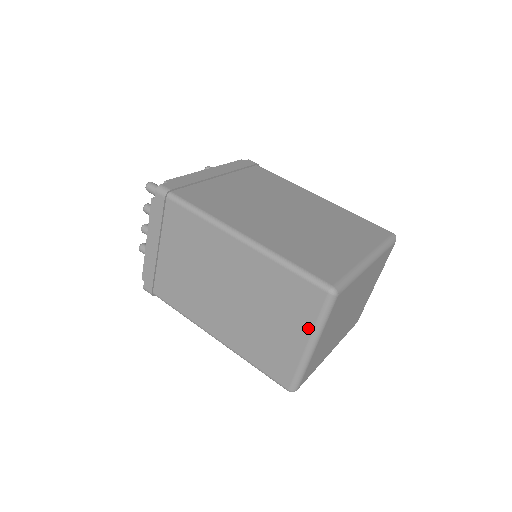
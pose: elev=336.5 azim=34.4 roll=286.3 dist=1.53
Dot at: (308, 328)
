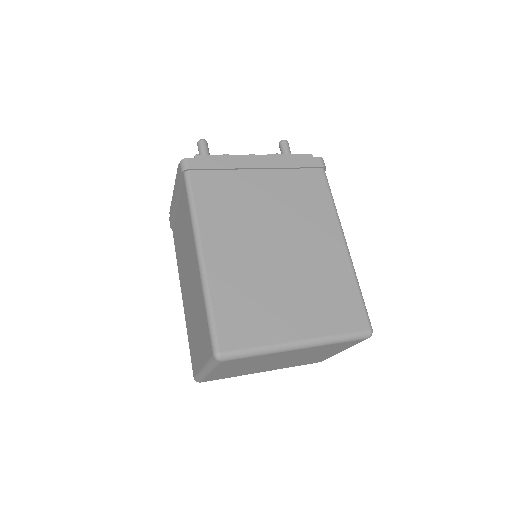
Dot at: (204, 359)
